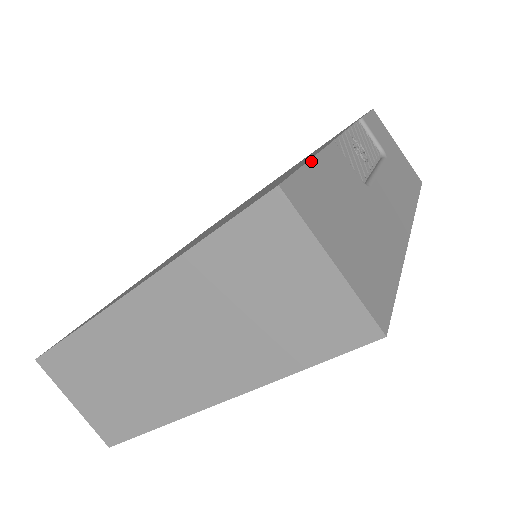
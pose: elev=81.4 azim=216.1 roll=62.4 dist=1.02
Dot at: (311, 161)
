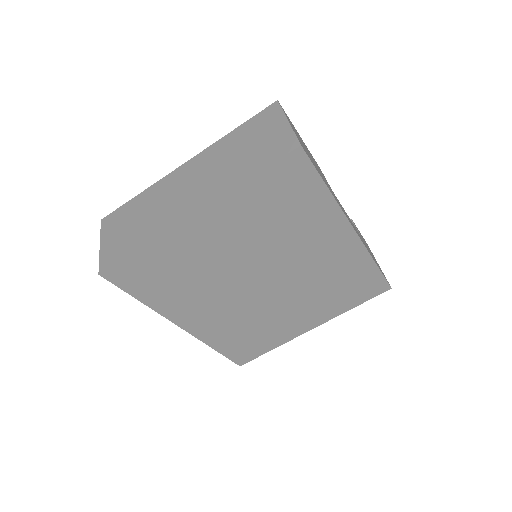
Dot at: occluded
